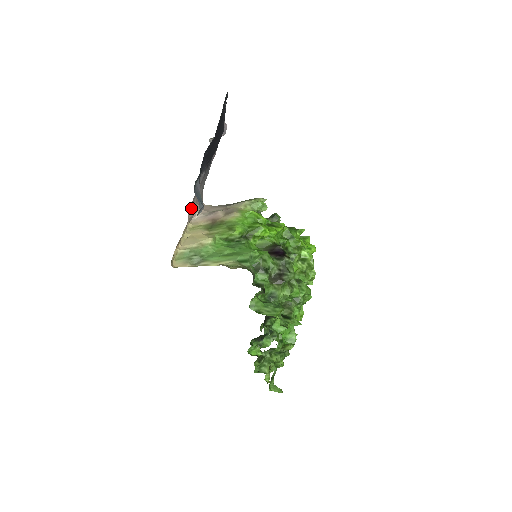
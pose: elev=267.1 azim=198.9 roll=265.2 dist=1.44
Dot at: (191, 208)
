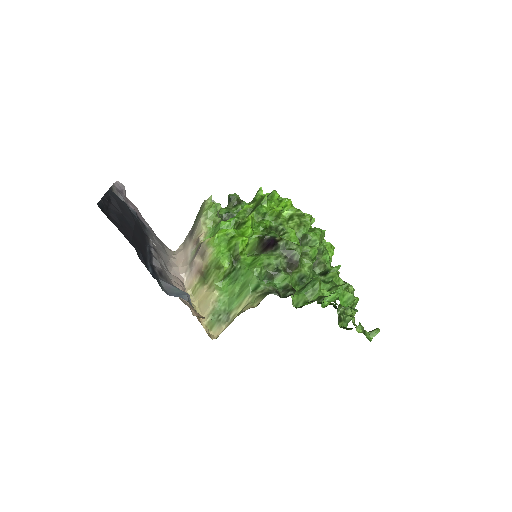
Dot at: occluded
